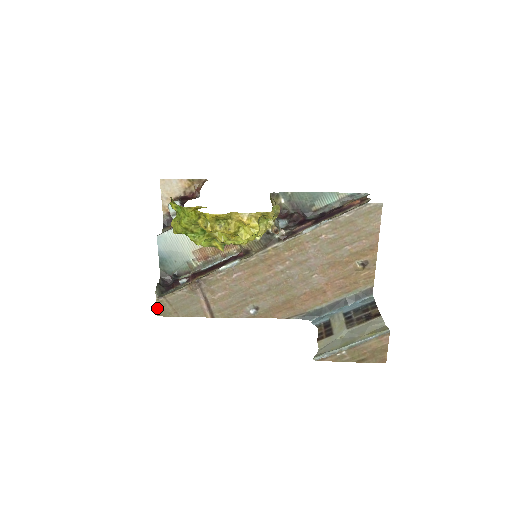
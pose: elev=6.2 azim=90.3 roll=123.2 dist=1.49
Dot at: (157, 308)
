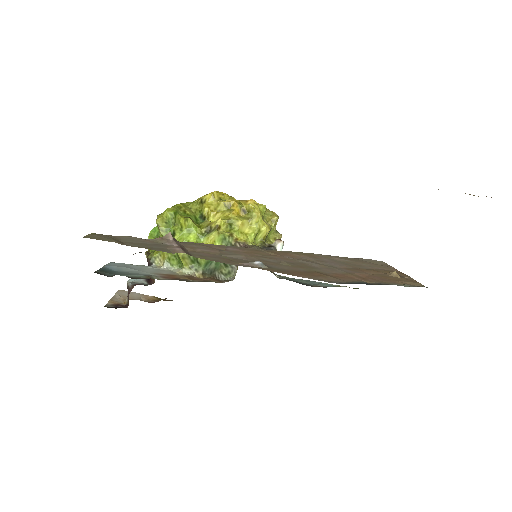
Dot at: (90, 235)
